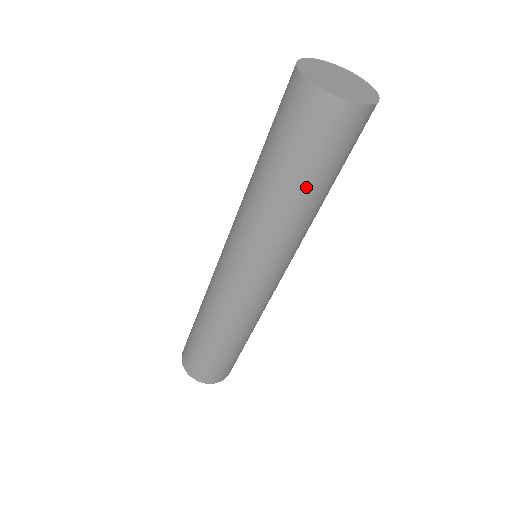
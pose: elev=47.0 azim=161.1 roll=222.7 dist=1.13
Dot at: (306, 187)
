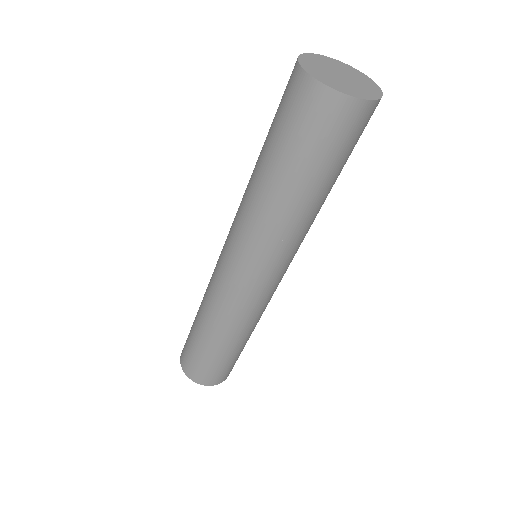
Dot at: (302, 184)
